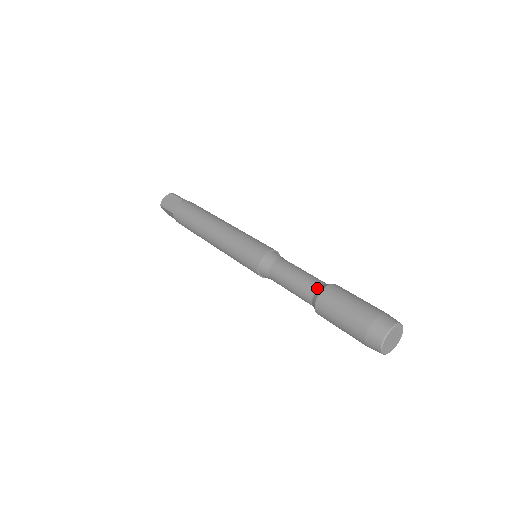
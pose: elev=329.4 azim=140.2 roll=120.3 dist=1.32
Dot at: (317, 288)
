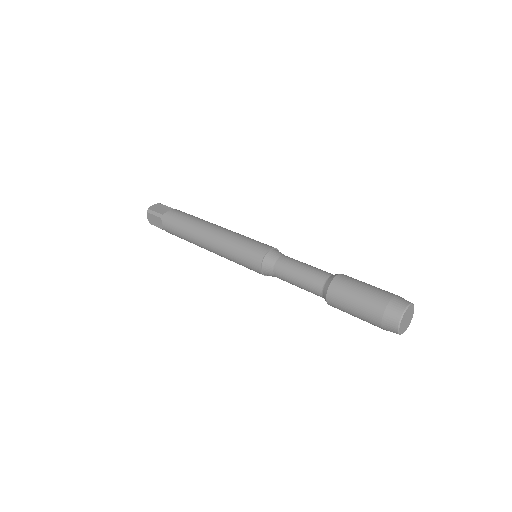
Dot at: (329, 276)
